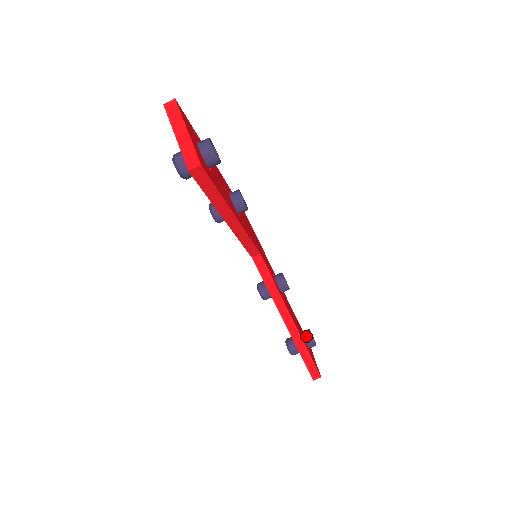
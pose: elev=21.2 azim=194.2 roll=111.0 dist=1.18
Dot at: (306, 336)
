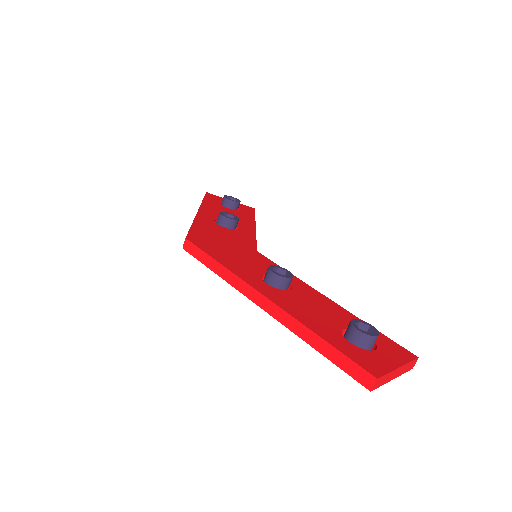
Dot at: (235, 207)
